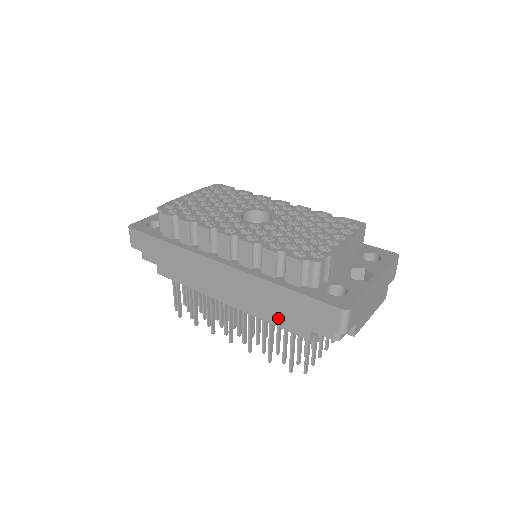
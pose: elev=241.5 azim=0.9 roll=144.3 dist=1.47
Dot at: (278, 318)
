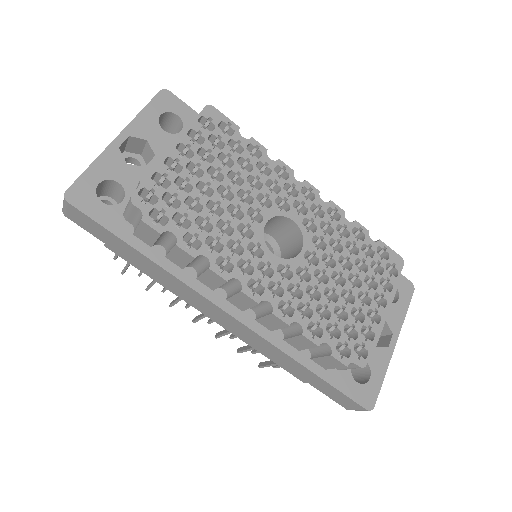
Dot at: occluded
